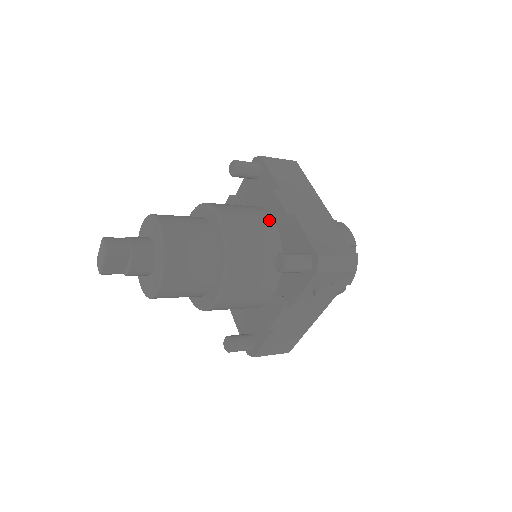
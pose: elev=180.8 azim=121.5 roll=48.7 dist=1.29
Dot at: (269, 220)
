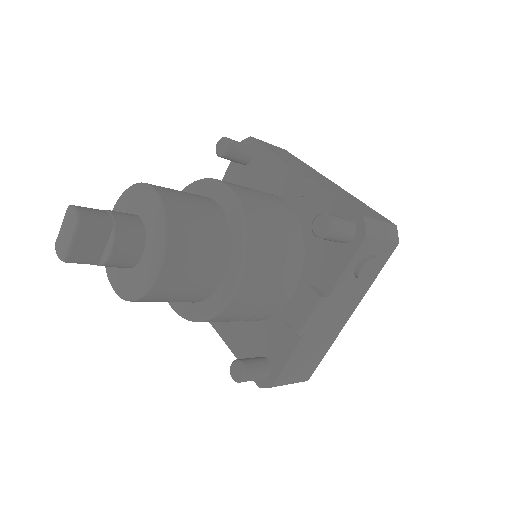
Dot at: (278, 199)
